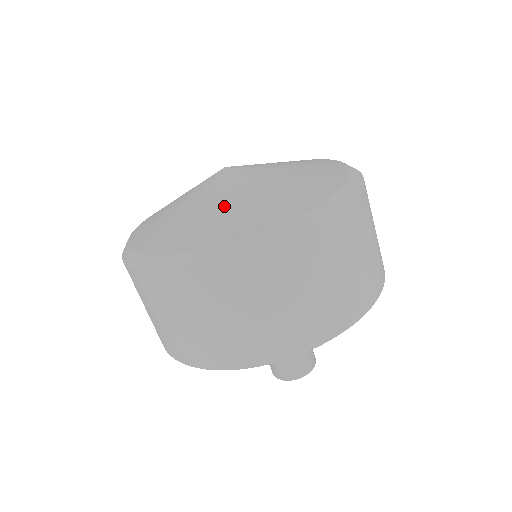
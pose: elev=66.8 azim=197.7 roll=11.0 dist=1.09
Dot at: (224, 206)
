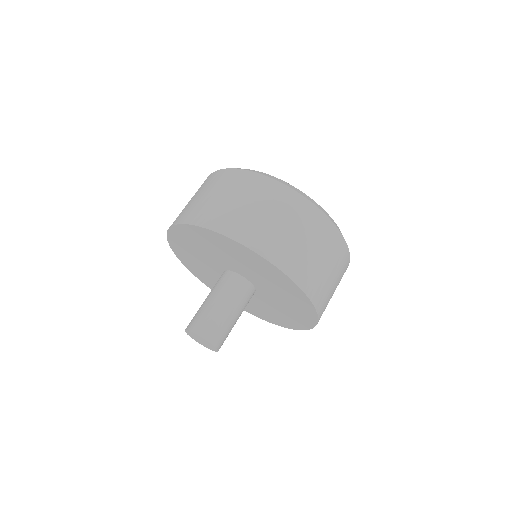
Dot at: occluded
